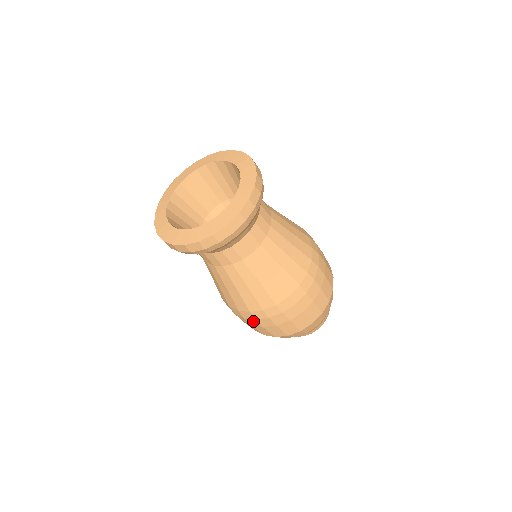
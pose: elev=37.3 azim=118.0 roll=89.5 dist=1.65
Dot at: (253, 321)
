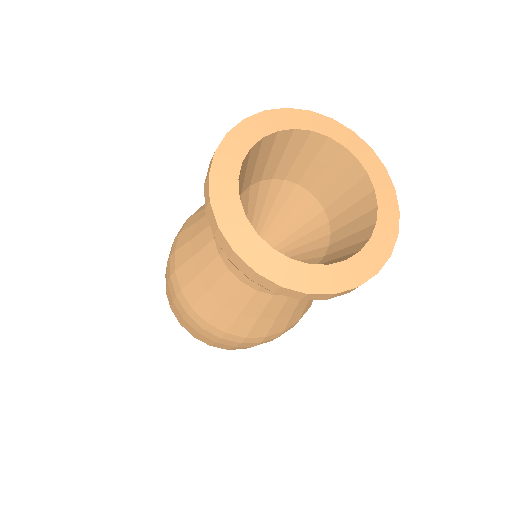
Dot at: (231, 342)
